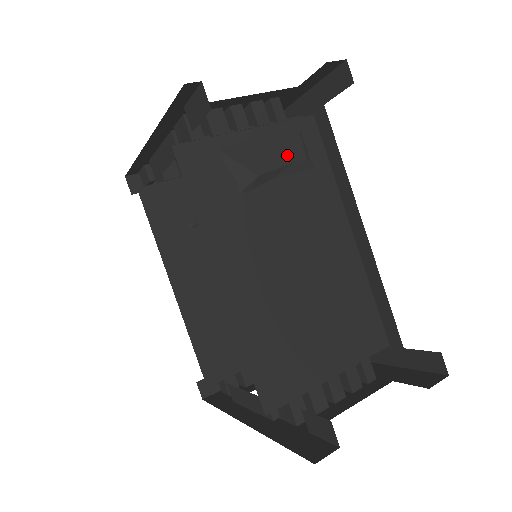
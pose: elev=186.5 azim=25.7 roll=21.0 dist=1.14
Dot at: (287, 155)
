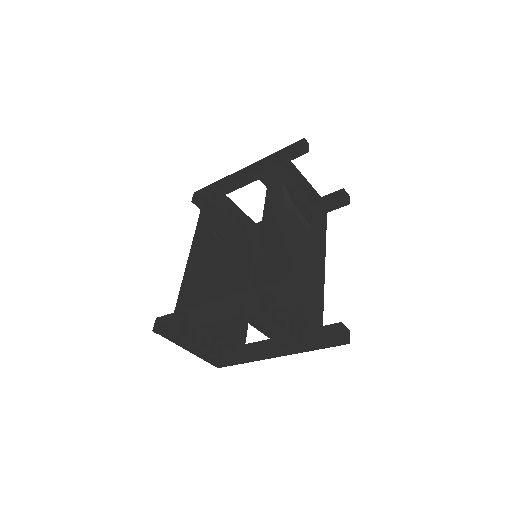
Dot at: (305, 214)
